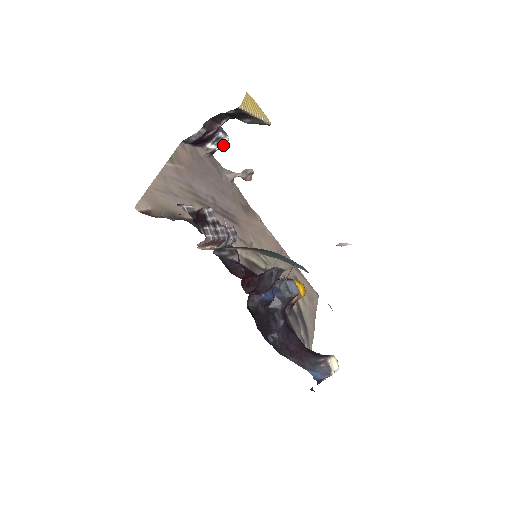
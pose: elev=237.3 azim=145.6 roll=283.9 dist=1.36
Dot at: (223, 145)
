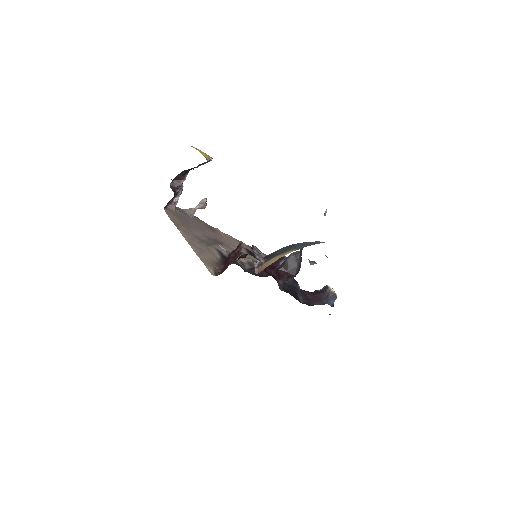
Dot at: (181, 193)
